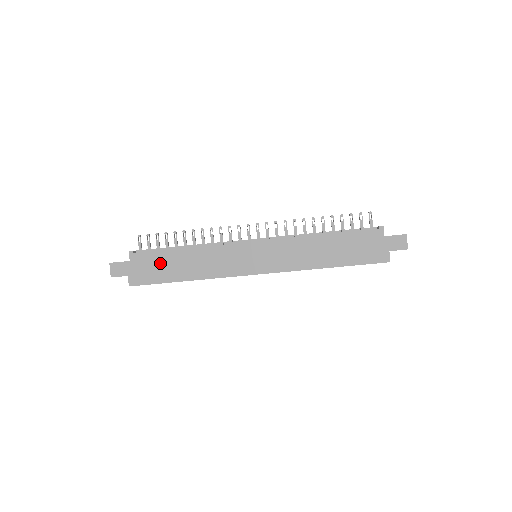
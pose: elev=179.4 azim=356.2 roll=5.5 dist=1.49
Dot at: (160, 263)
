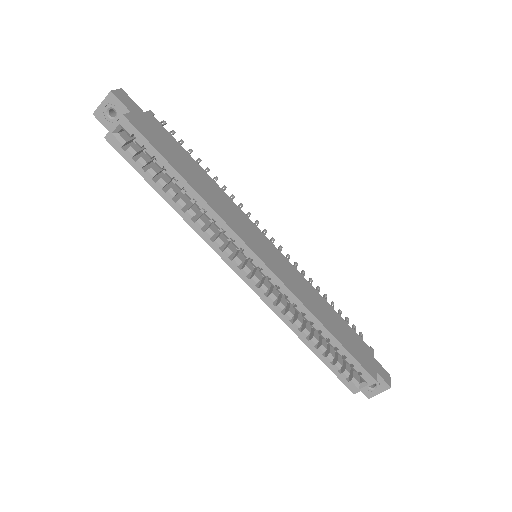
Dot at: (173, 148)
